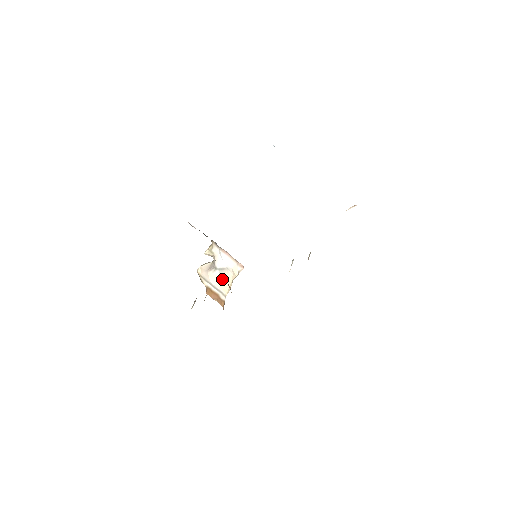
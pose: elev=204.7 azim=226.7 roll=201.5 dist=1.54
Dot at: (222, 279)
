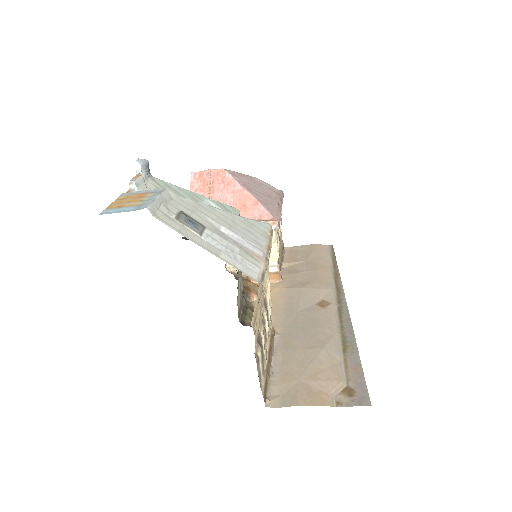
Dot at: occluded
